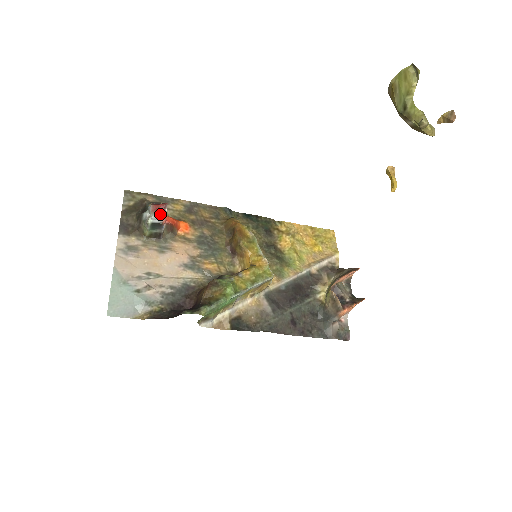
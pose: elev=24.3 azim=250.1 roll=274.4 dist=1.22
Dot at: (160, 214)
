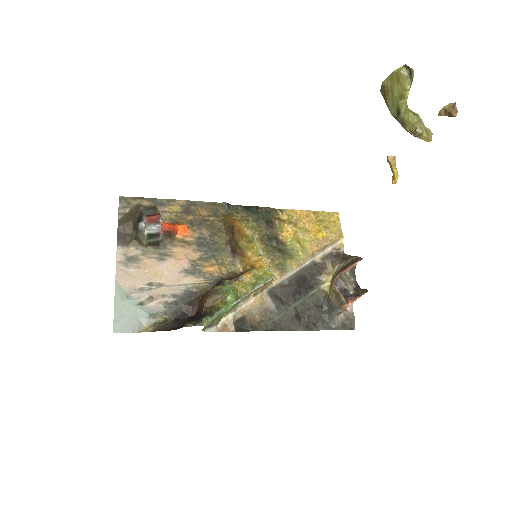
Dot at: (155, 225)
